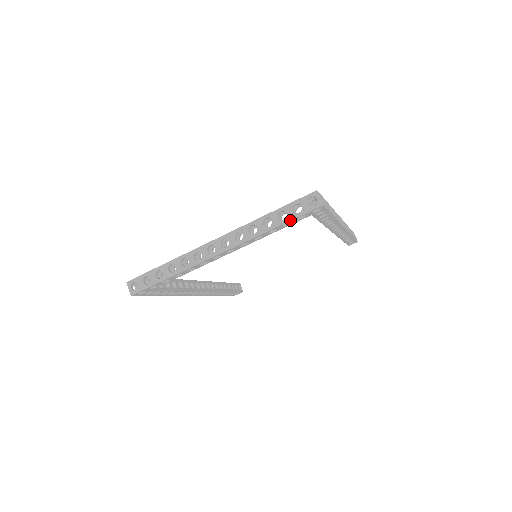
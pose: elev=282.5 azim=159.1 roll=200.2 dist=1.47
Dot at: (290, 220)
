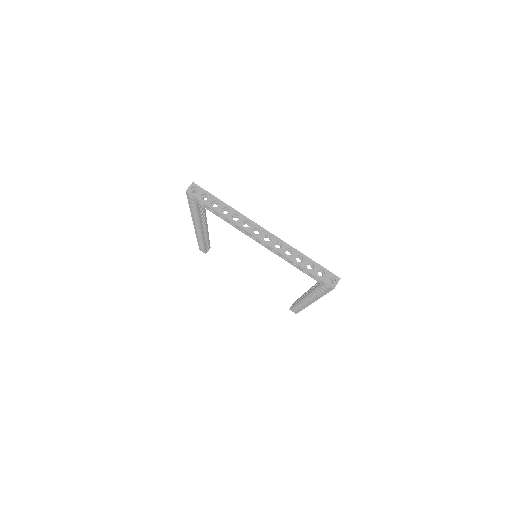
Dot at: (311, 273)
